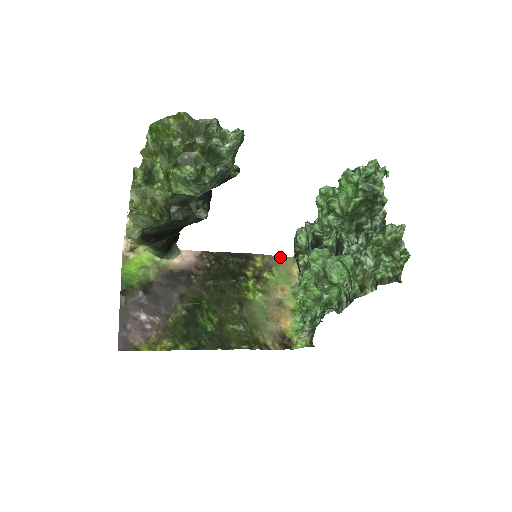
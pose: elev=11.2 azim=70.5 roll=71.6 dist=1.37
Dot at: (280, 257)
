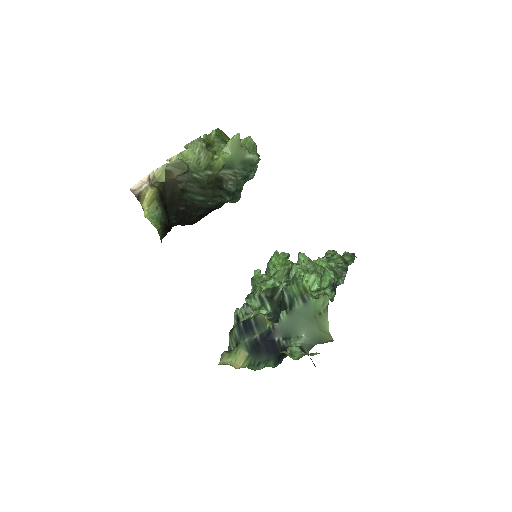
Dot at: occluded
